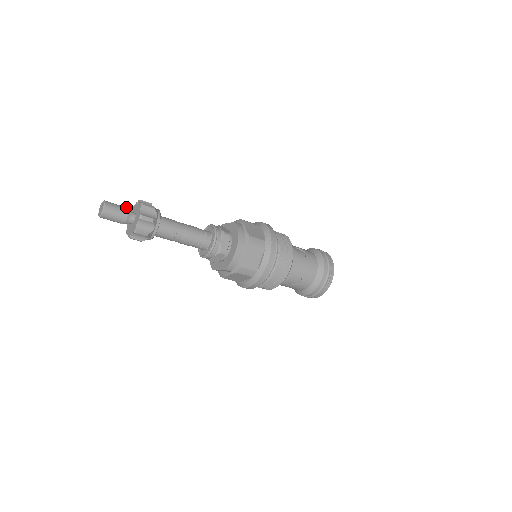
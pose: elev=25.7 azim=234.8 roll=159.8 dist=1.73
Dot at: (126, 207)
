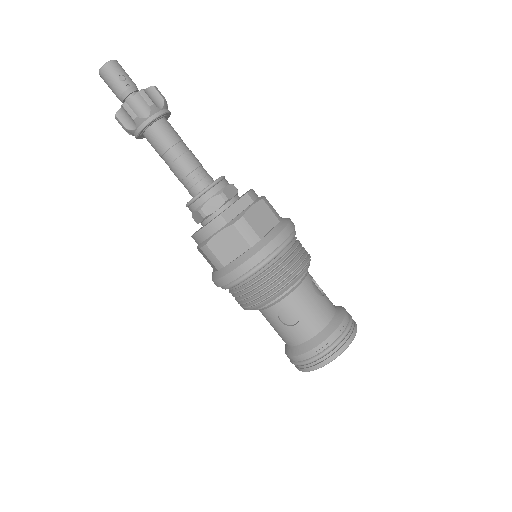
Dot at: occluded
